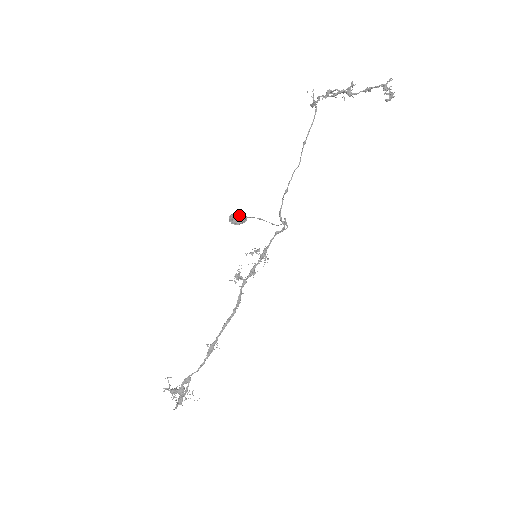
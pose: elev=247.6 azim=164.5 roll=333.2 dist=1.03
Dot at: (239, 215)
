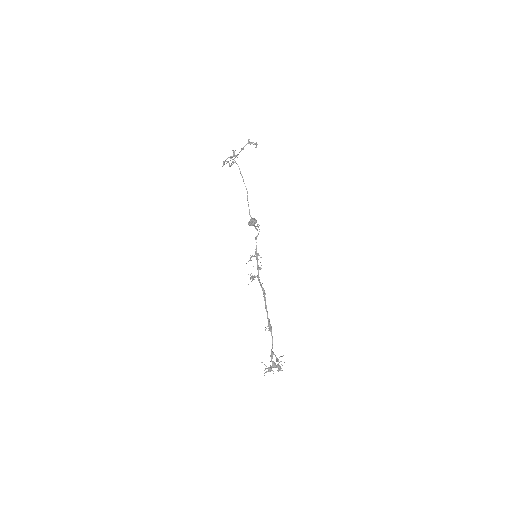
Dot at: (253, 219)
